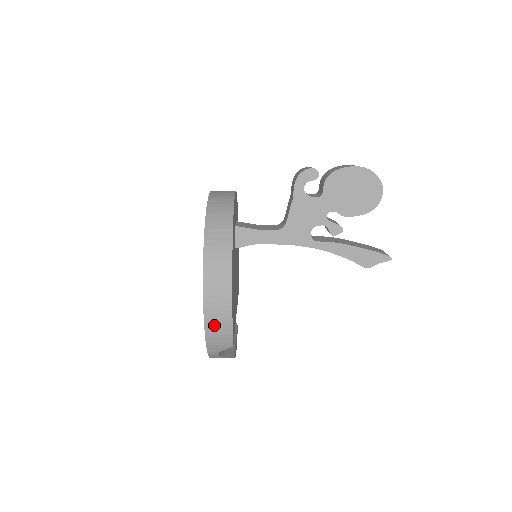
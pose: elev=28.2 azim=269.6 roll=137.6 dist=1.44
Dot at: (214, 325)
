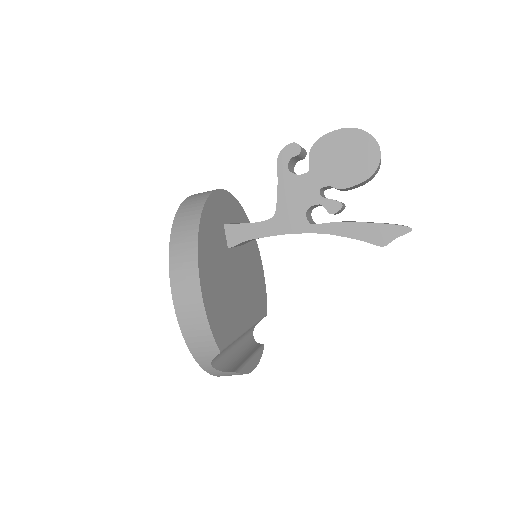
Dot at: (190, 326)
